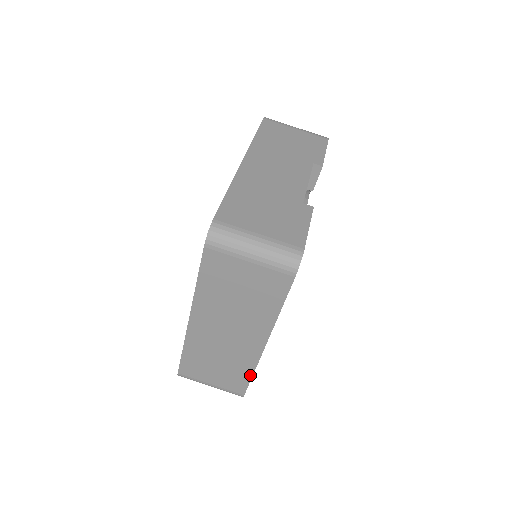
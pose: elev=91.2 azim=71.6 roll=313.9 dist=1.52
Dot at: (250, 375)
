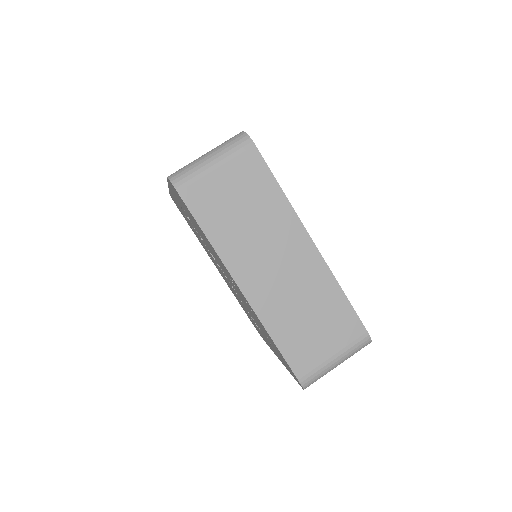
Dot at: (342, 296)
